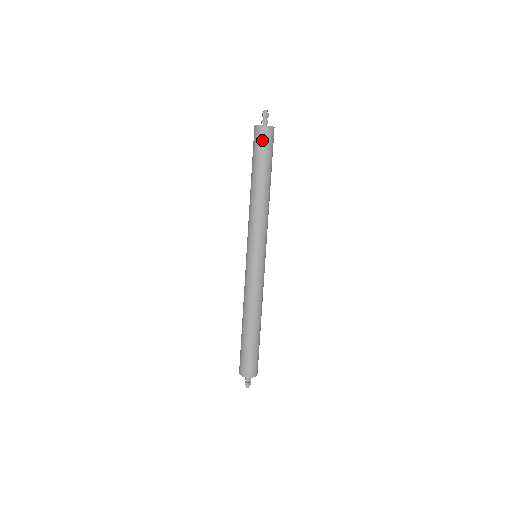
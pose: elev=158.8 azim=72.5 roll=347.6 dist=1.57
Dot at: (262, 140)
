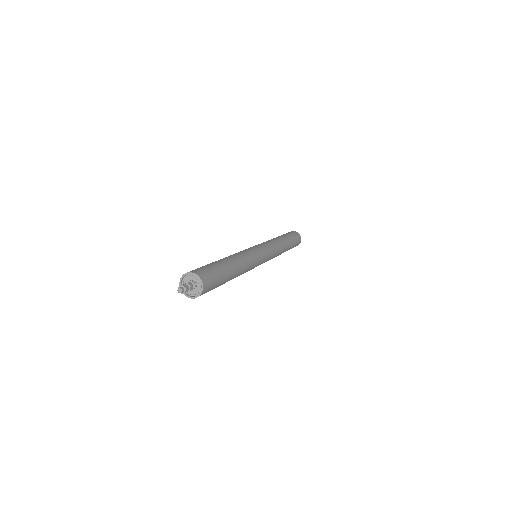
Dot at: (289, 232)
